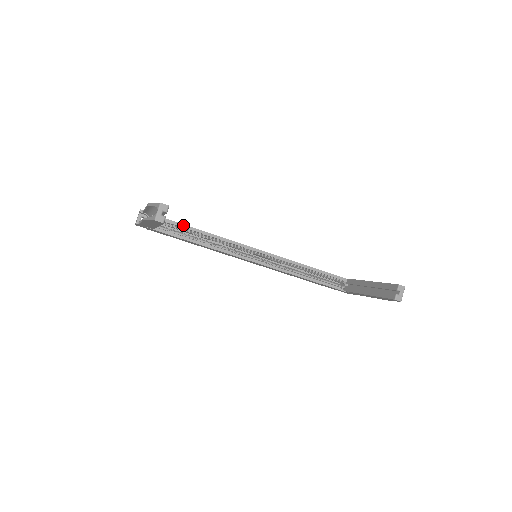
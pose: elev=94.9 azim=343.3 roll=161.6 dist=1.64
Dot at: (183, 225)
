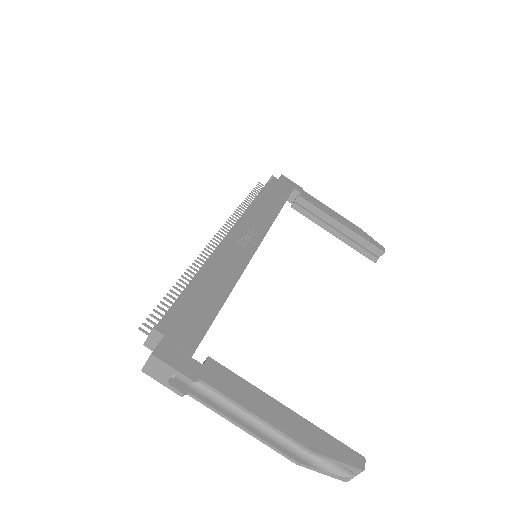
Dot at: occluded
